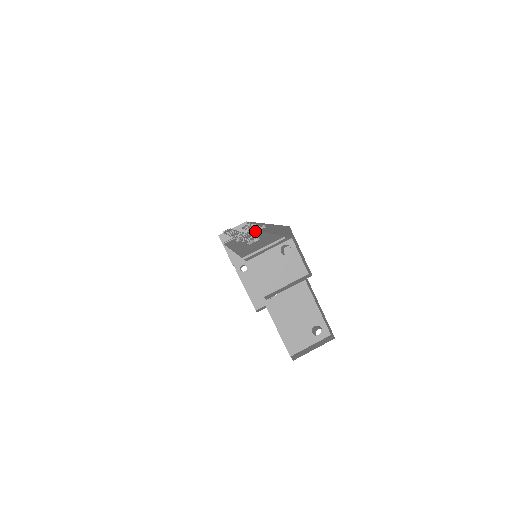
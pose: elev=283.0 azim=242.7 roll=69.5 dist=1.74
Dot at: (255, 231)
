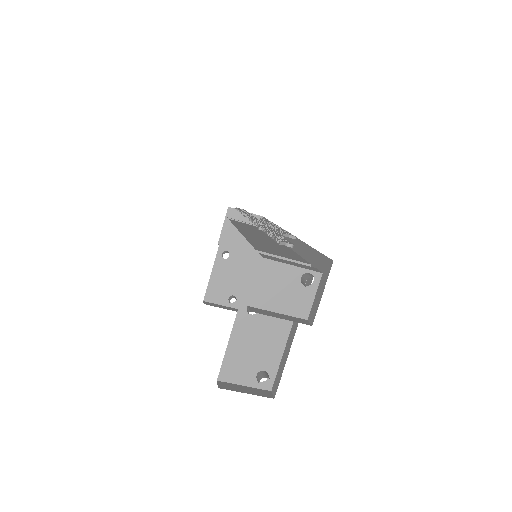
Dot at: (283, 234)
